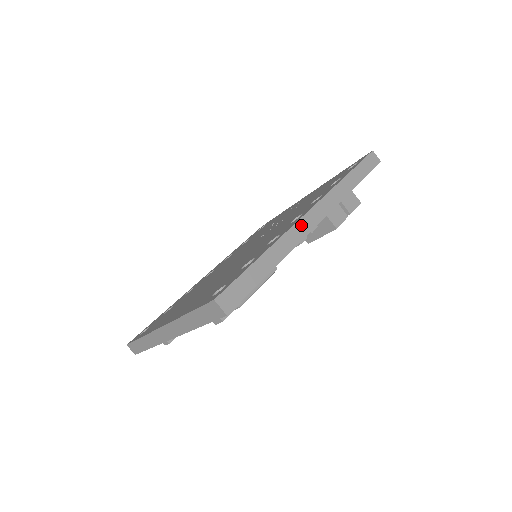
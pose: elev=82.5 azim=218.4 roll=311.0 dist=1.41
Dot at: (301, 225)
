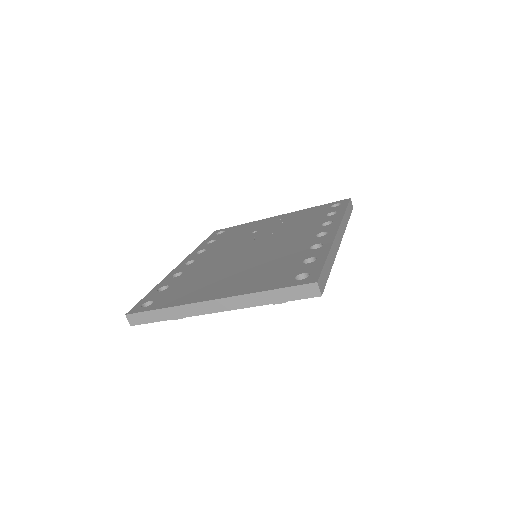
Dot at: (336, 240)
